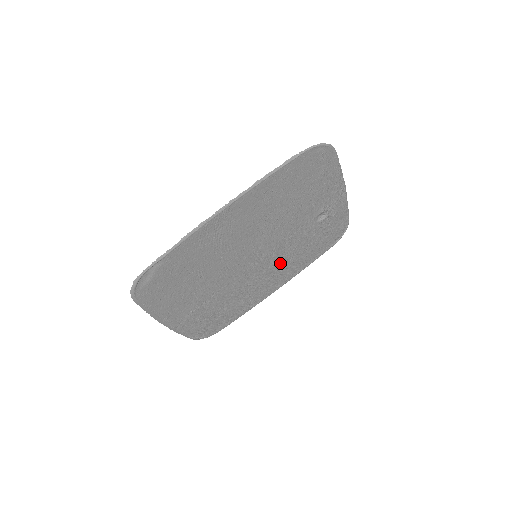
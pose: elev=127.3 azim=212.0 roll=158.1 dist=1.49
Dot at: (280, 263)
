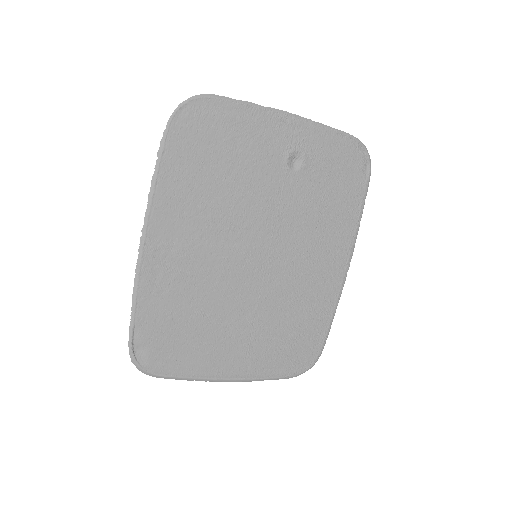
Dot at: (307, 242)
